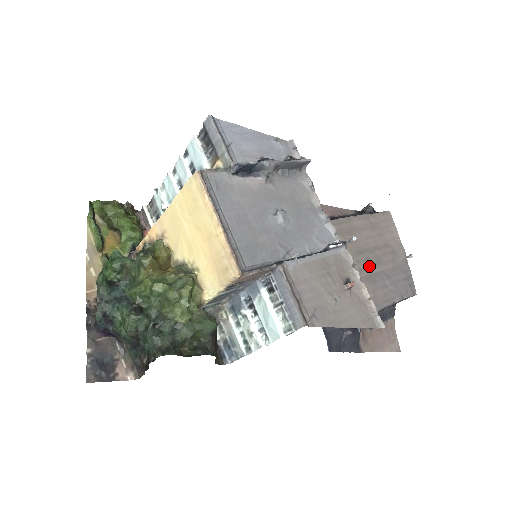
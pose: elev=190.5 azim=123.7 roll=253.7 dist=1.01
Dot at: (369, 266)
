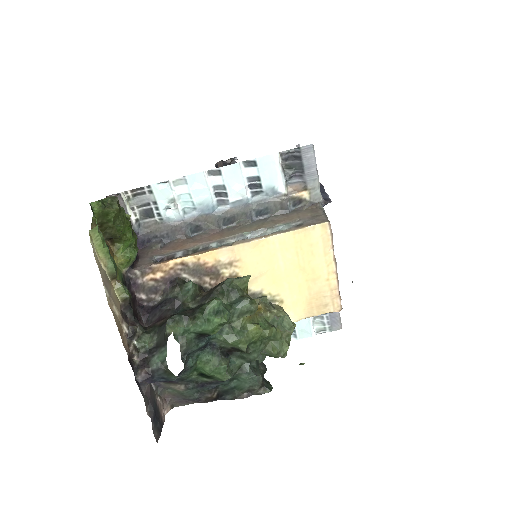
Dot at: occluded
